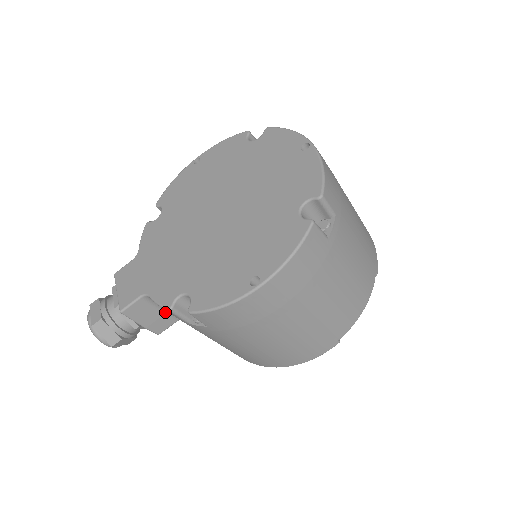
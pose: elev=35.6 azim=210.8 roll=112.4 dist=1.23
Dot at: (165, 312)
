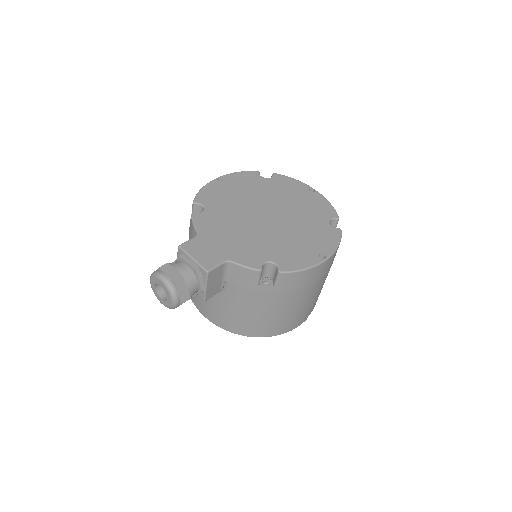
Dot at: (222, 281)
